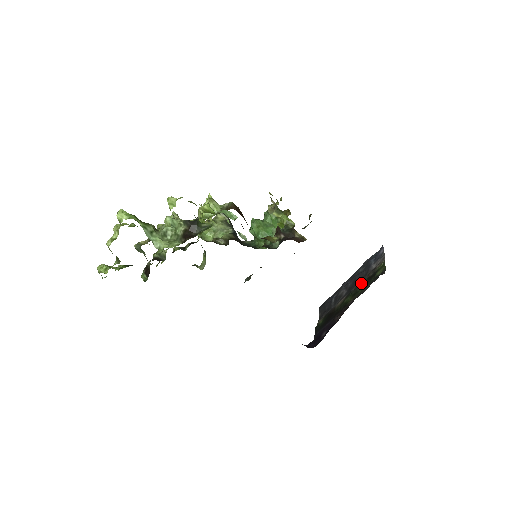
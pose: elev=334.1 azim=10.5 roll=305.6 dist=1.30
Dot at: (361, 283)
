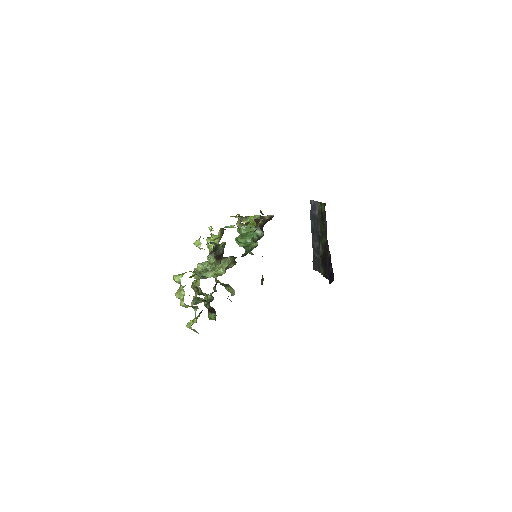
Dot at: (320, 226)
